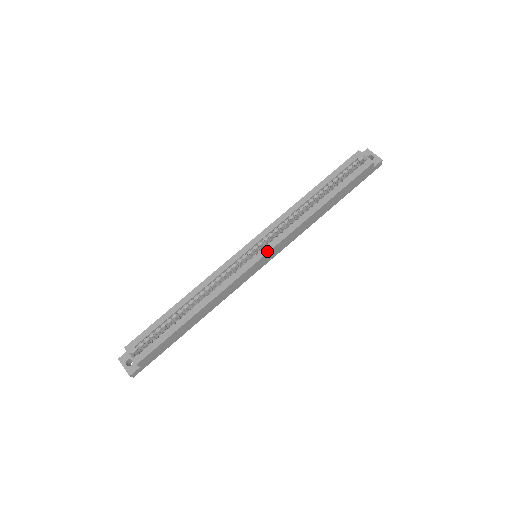
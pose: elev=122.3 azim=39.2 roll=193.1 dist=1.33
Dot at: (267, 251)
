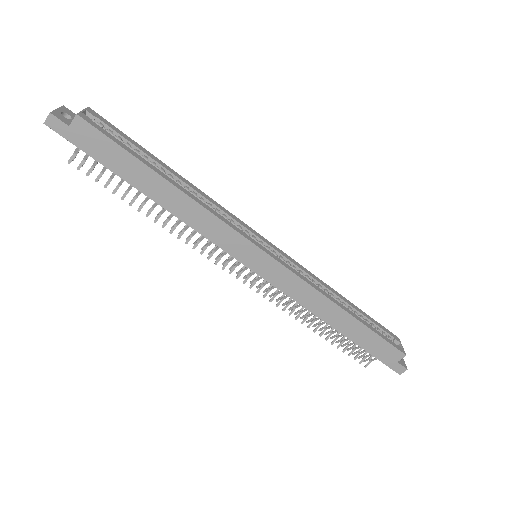
Dot at: (276, 258)
